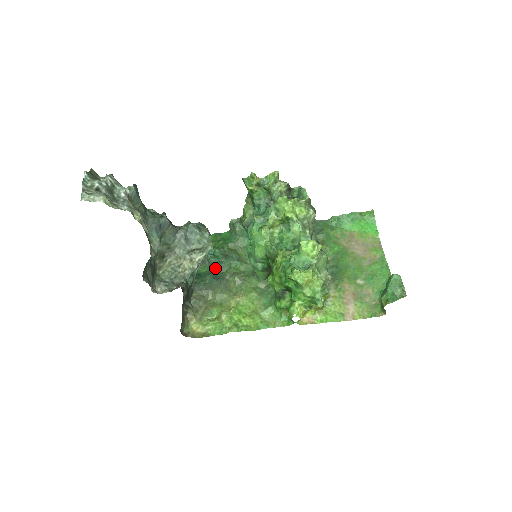
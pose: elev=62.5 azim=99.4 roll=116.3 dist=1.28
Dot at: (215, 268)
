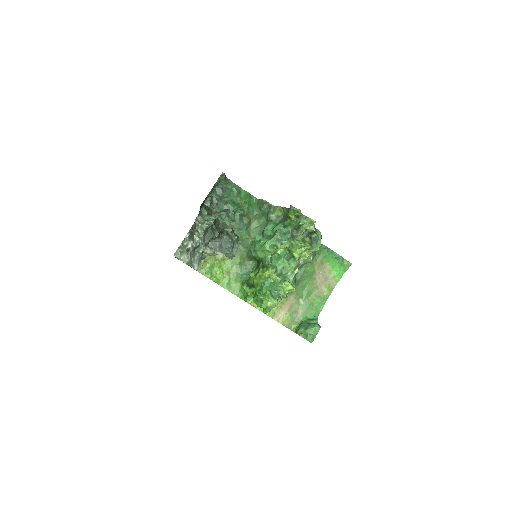
Dot at: (228, 221)
